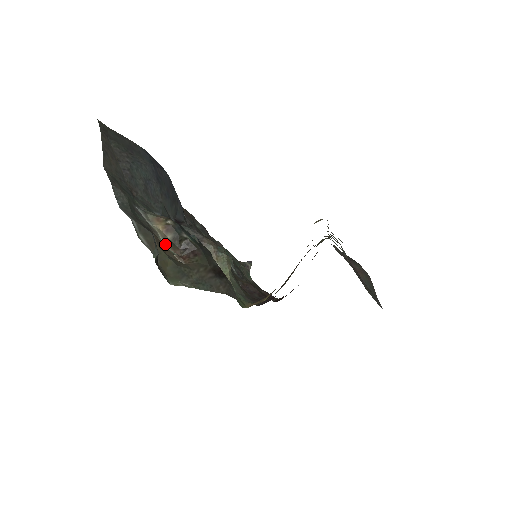
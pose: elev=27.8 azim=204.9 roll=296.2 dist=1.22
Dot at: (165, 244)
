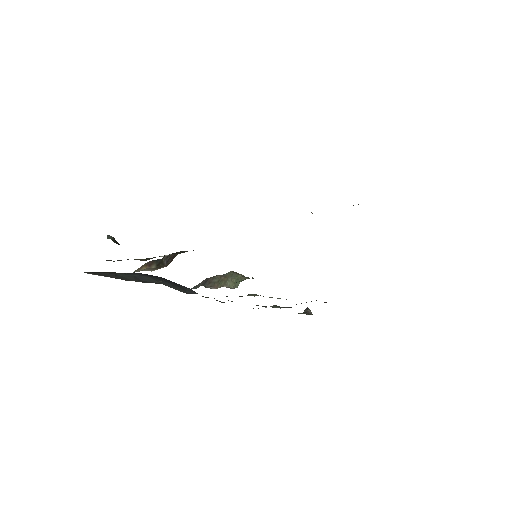
Dot at: occluded
